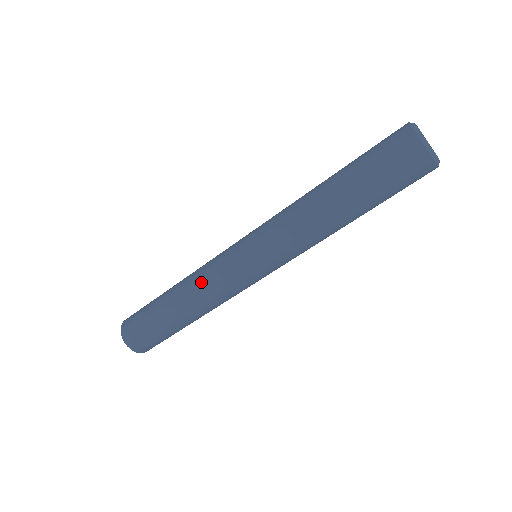
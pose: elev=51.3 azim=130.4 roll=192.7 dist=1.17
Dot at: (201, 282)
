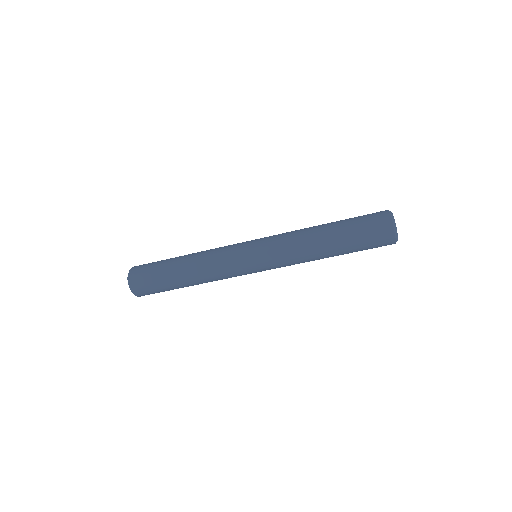
Dot at: (215, 275)
